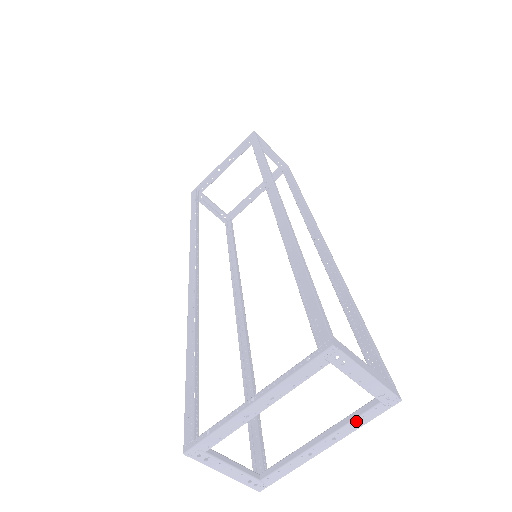
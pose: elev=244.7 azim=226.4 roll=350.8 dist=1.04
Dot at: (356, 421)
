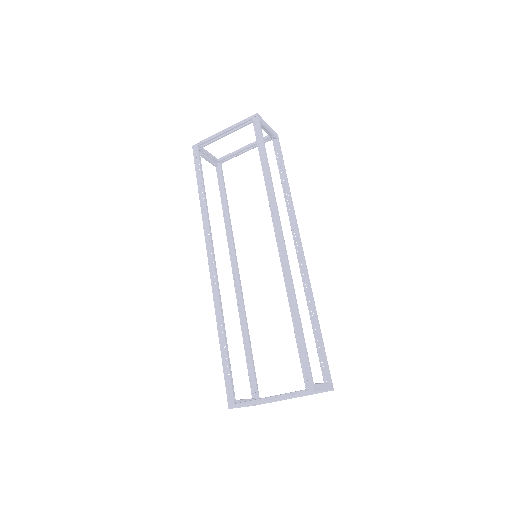
Dot at: occluded
